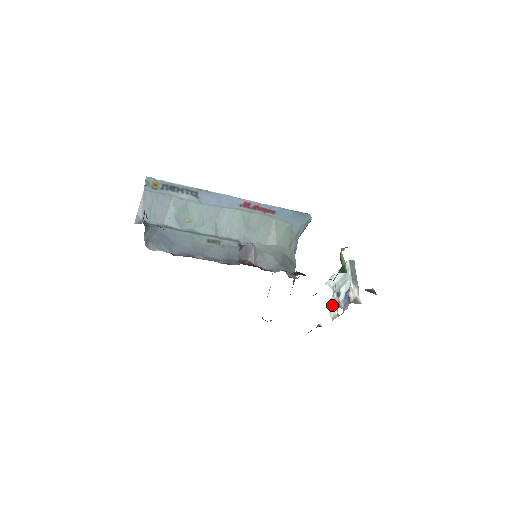
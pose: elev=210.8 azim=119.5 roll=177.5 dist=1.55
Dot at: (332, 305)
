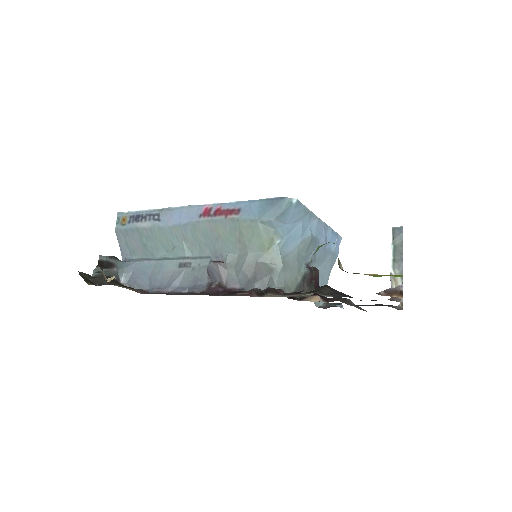
Dot at: occluded
